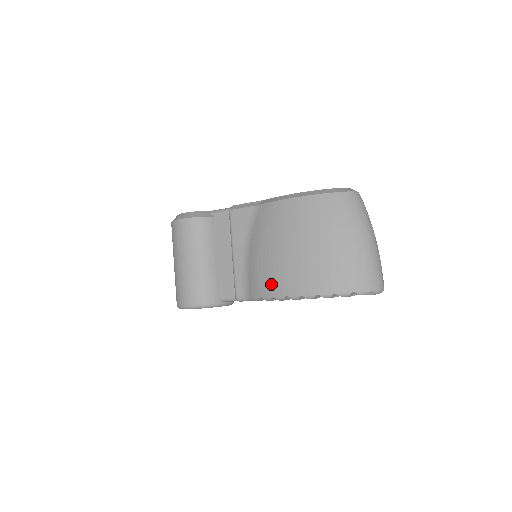
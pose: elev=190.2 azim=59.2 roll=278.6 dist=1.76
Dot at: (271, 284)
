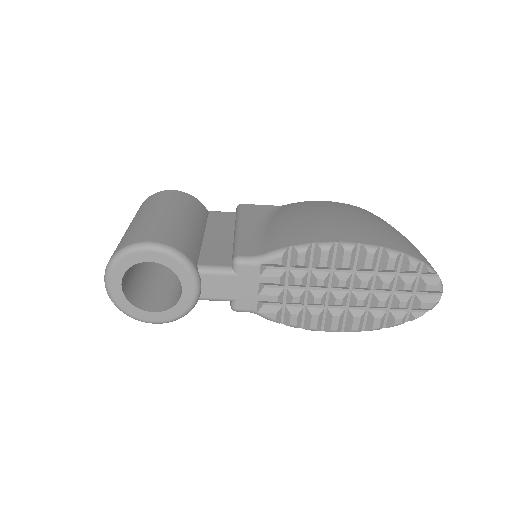
Dot at: (310, 235)
